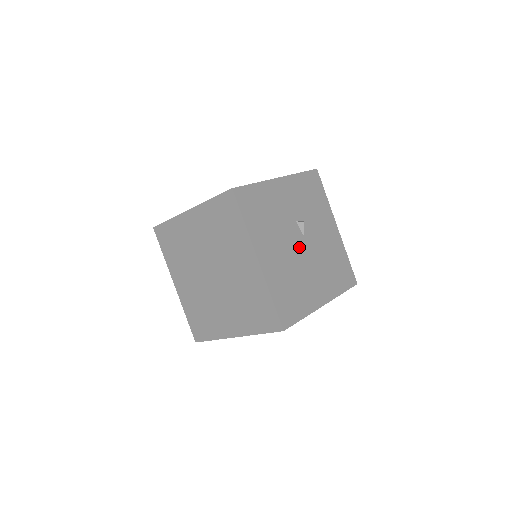
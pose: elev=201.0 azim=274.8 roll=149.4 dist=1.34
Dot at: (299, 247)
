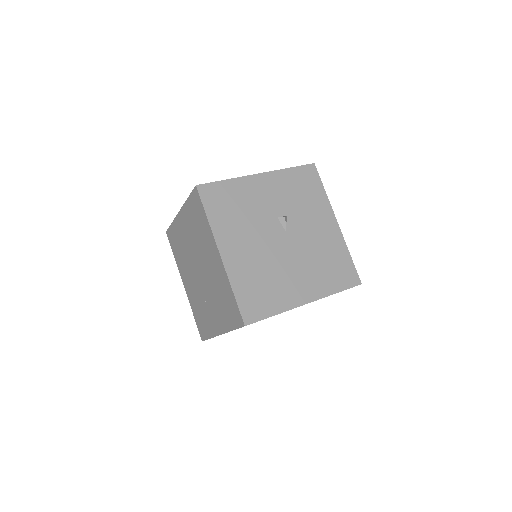
Dot at: (278, 242)
